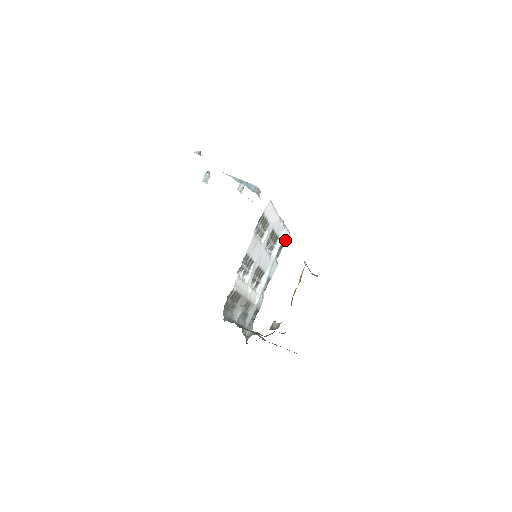
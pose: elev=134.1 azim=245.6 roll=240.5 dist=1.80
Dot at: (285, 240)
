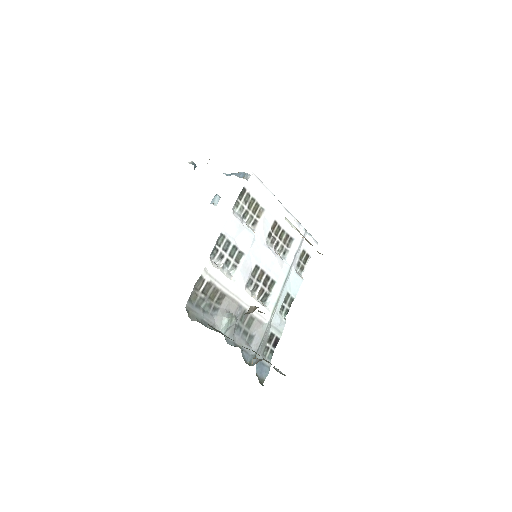
Dot at: (310, 249)
